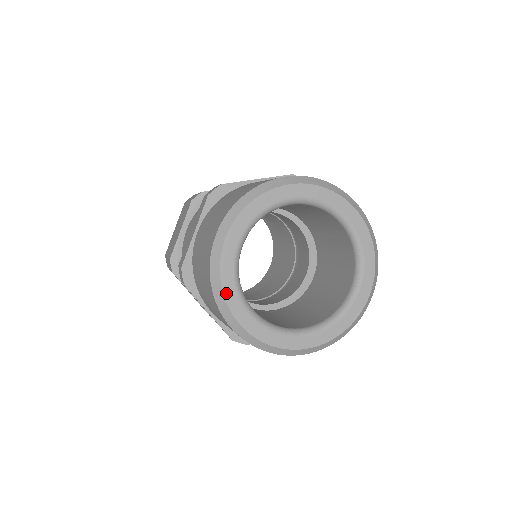
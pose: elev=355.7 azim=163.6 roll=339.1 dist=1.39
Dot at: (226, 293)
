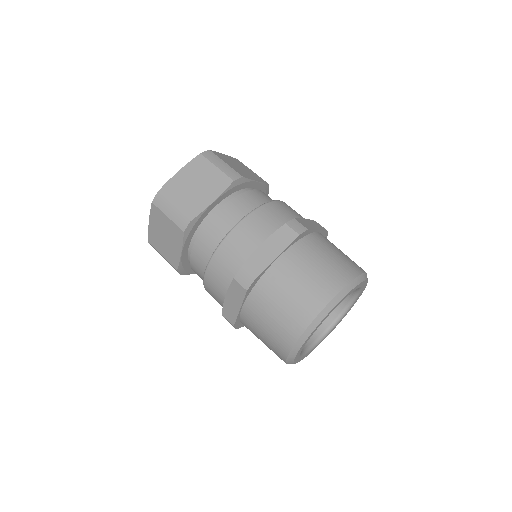
Dot at: (309, 337)
